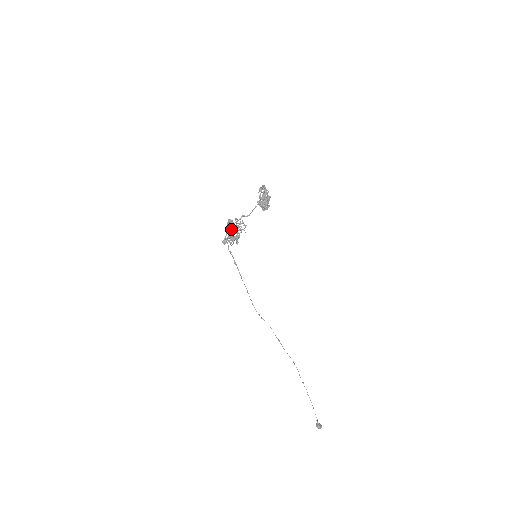
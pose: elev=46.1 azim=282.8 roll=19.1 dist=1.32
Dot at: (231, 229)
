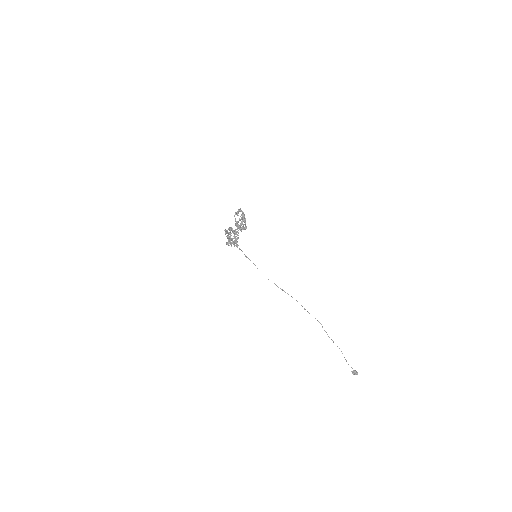
Dot at: occluded
